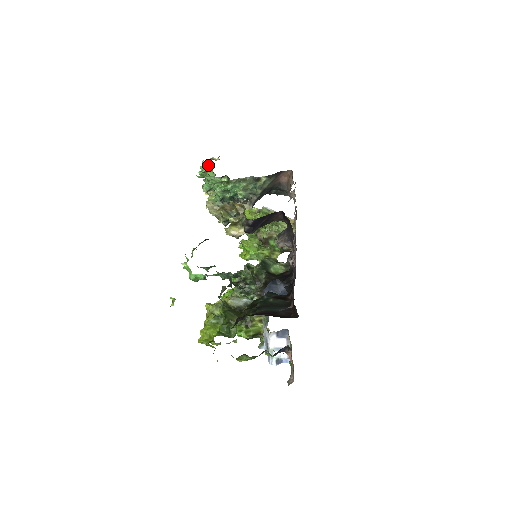
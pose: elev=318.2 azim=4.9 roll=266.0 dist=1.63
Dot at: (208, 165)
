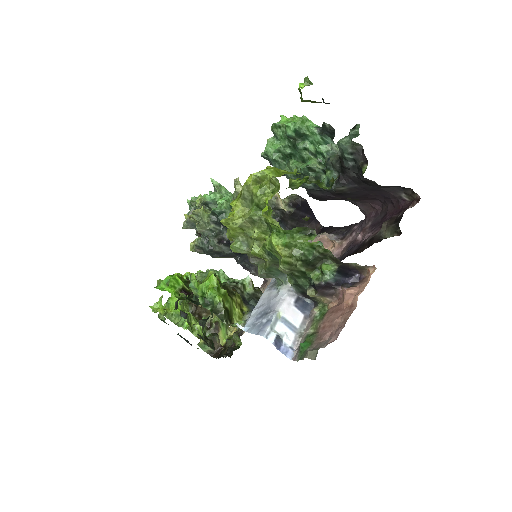
Dot at: occluded
